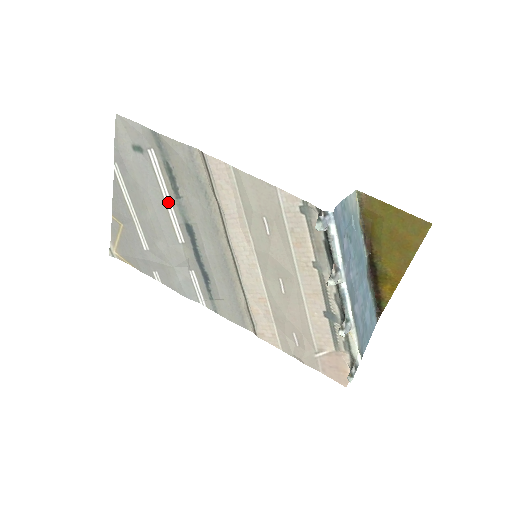
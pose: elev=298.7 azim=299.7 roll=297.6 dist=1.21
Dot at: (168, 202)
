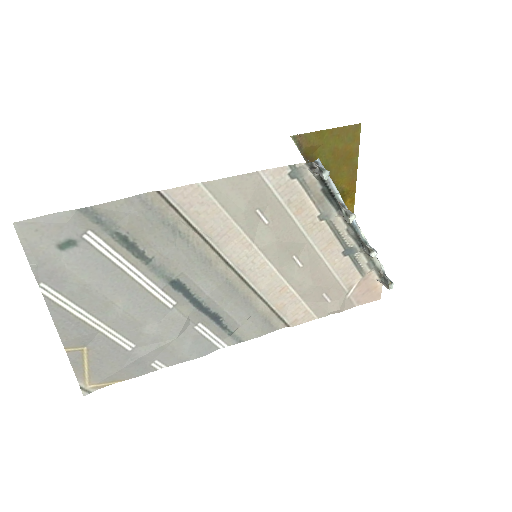
Dot at: (137, 276)
